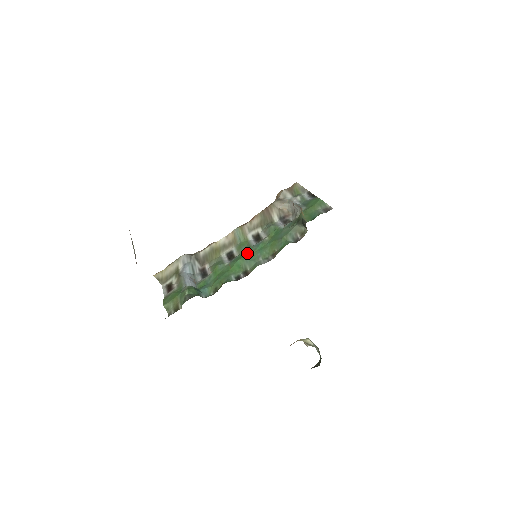
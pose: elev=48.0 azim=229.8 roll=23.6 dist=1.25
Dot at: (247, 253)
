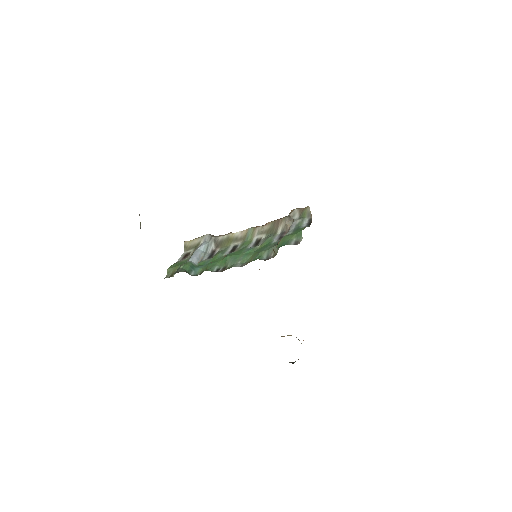
Dot at: (238, 253)
